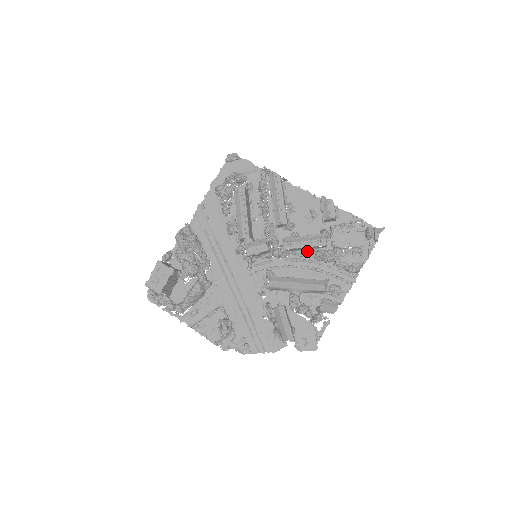
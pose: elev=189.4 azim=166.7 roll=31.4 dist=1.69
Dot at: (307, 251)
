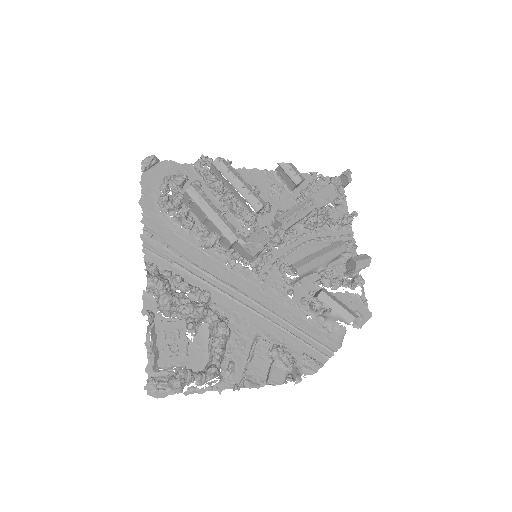
Dot at: (296, 226)
